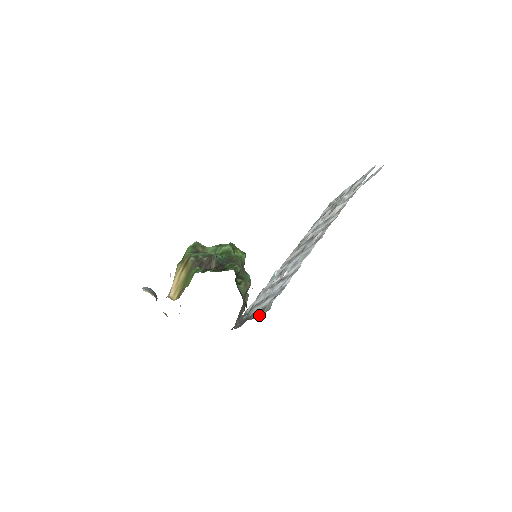
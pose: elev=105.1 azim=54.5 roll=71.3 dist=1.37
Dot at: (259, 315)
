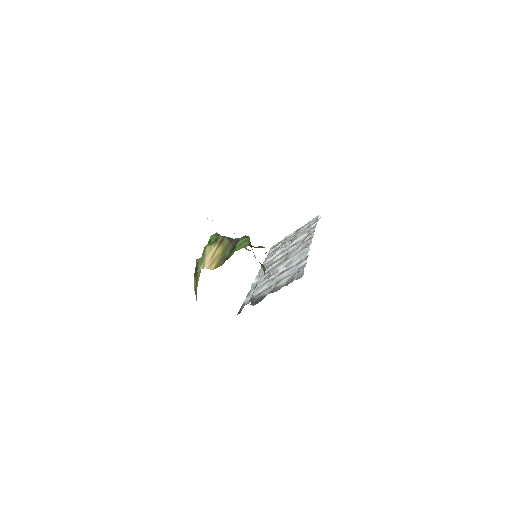
Dot at: occluded
